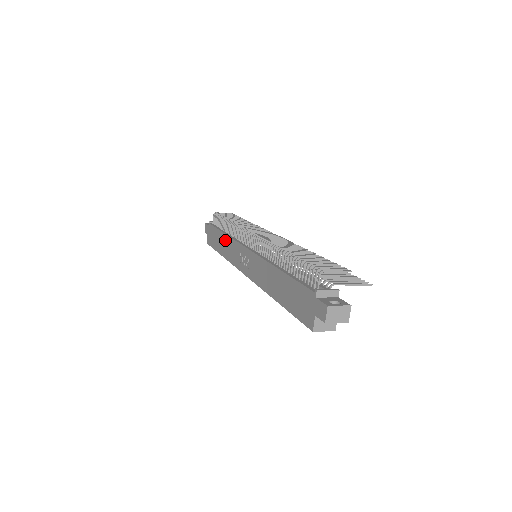
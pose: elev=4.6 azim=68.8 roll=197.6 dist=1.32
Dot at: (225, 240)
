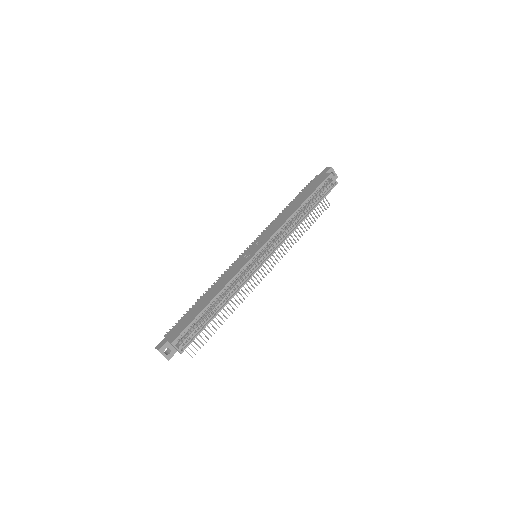
Dot at: (212, 289)
